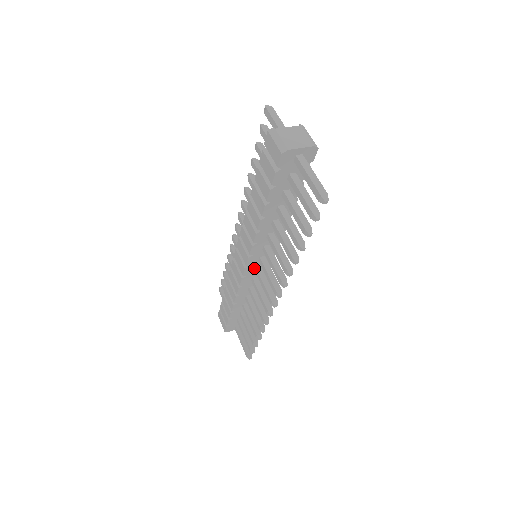
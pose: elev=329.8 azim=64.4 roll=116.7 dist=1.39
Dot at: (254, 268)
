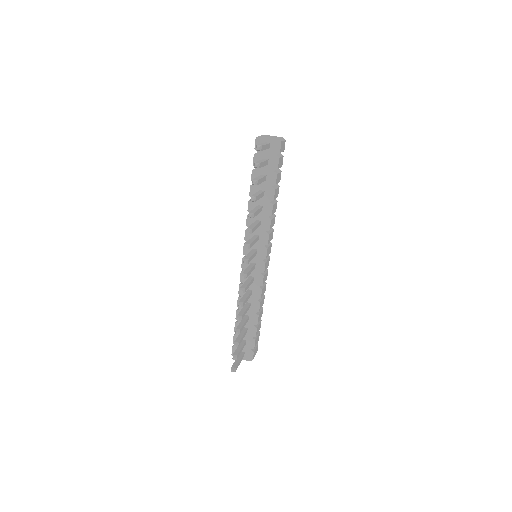
Dot at: (250, 262)
